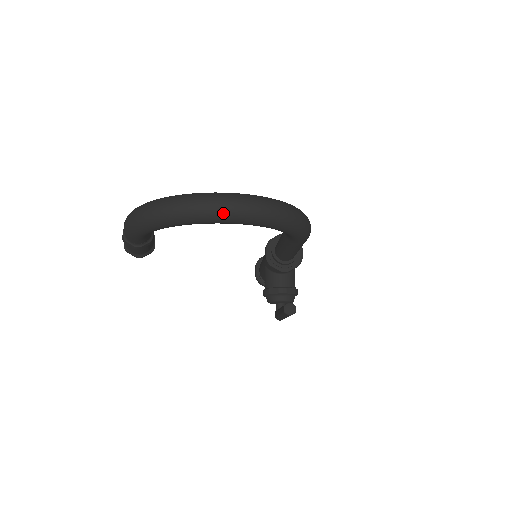
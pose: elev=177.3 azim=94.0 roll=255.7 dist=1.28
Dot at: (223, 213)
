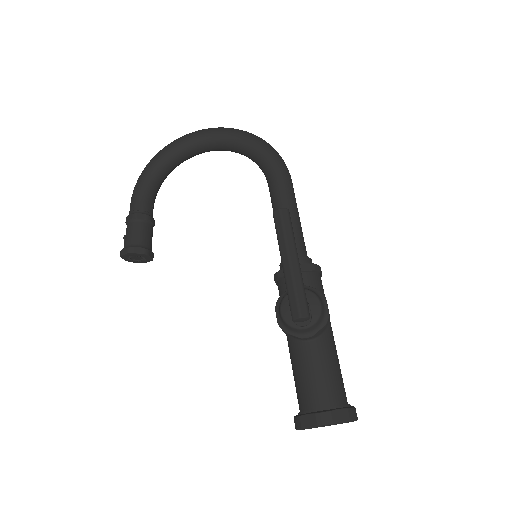
Dot at: (203, 130)
